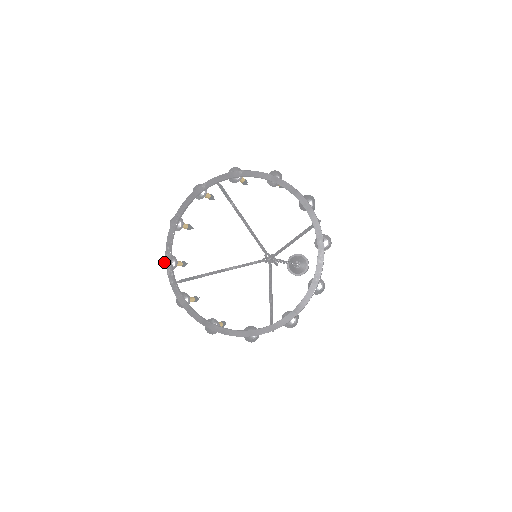
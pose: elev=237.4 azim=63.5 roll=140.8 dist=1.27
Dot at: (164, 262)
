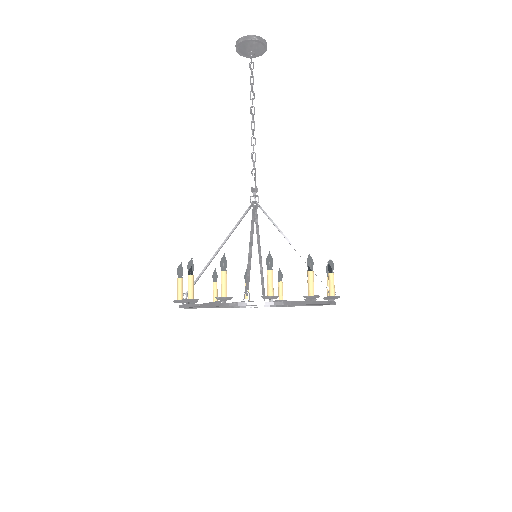
Dot at: occluded
